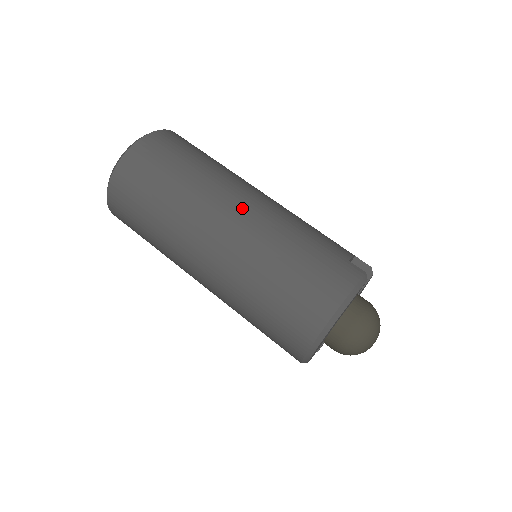
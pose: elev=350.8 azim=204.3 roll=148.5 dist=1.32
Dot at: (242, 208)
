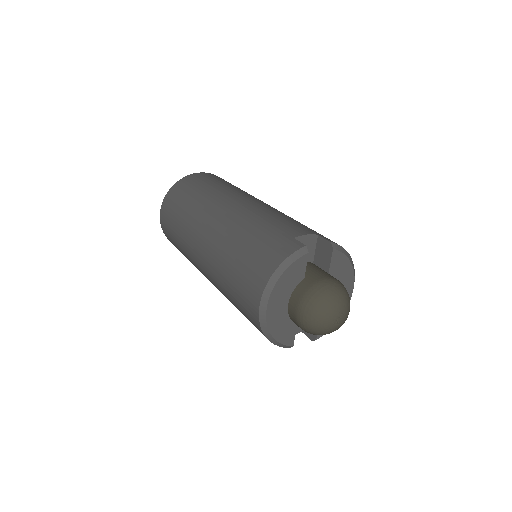
Dot at: (220, 214)
